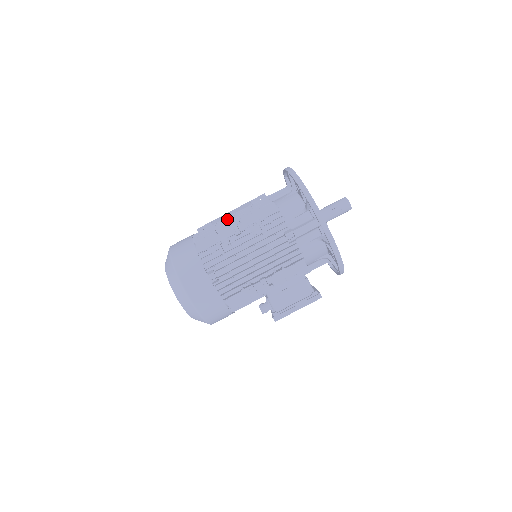
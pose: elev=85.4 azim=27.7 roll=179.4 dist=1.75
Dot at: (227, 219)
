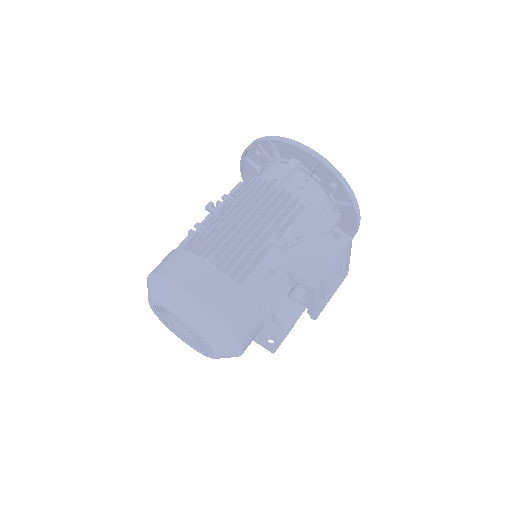
Dot at: occluded
